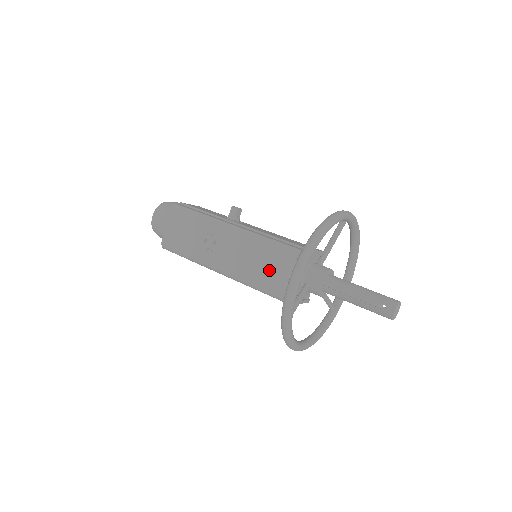
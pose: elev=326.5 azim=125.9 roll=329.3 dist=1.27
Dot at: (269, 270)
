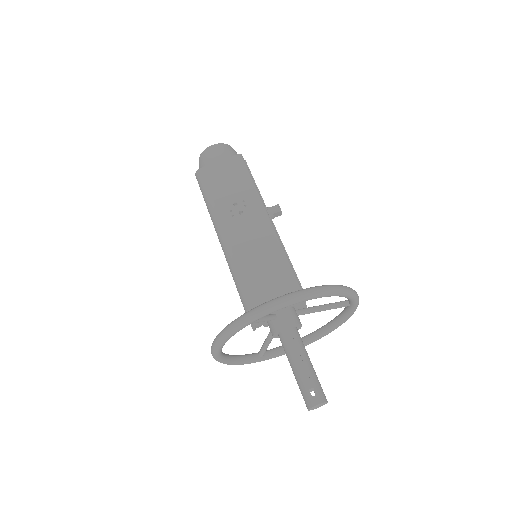
Dot at: (261, 275)
